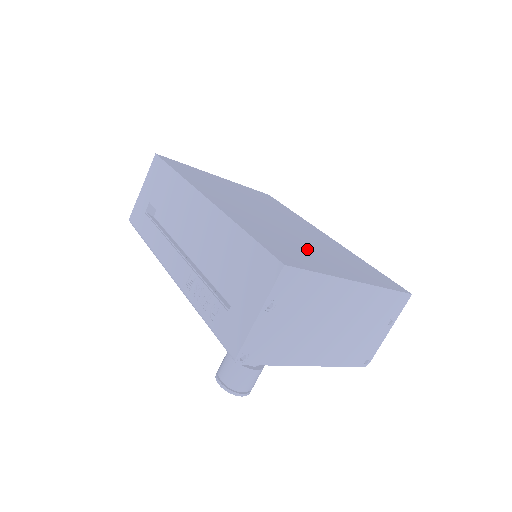
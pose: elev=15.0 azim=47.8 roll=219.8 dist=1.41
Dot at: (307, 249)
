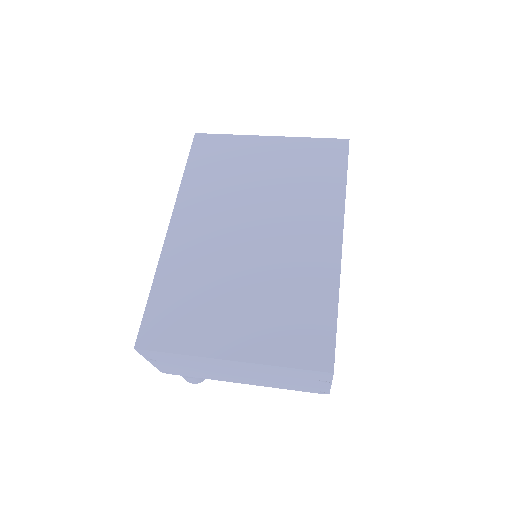
Dot at: (222, 302)
